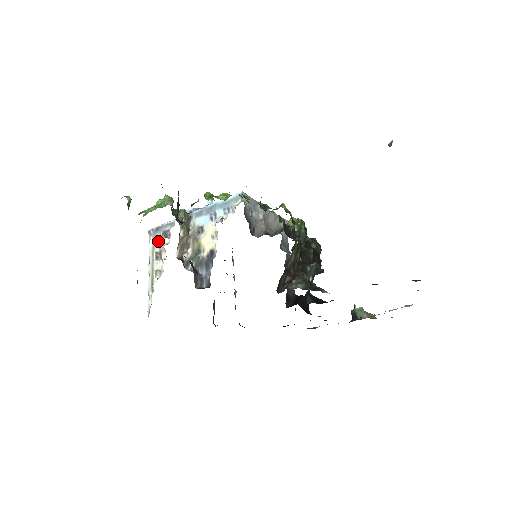
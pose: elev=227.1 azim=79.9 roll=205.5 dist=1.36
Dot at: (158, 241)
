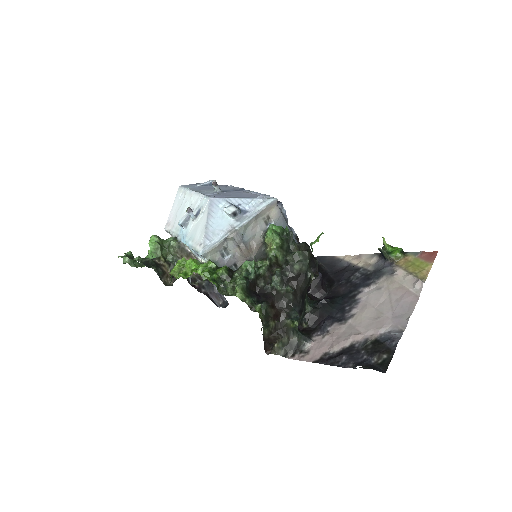
Dot at: occluded
